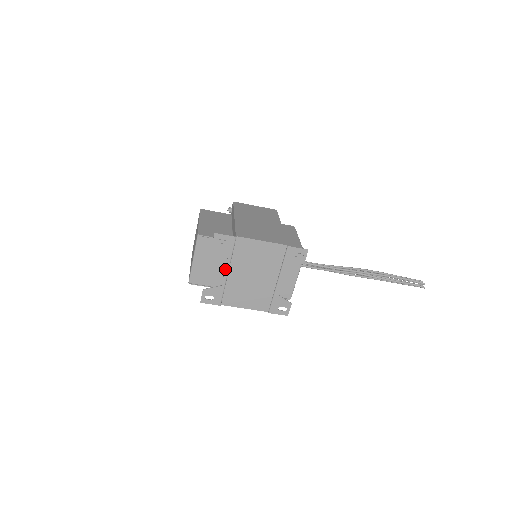
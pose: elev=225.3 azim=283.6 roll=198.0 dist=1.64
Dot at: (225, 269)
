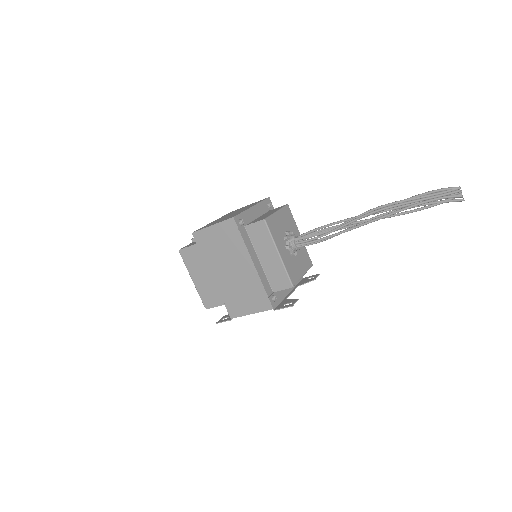
Dot at: occluded
